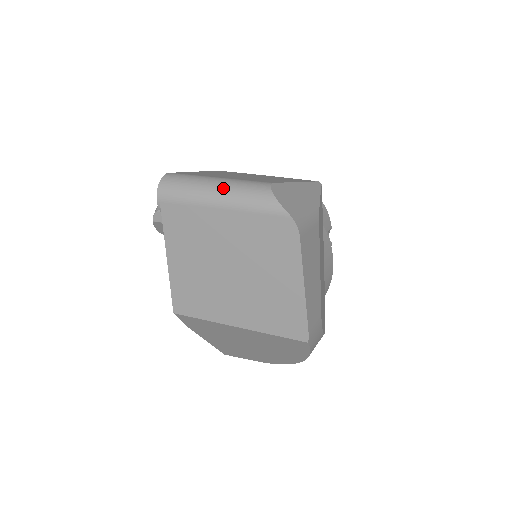
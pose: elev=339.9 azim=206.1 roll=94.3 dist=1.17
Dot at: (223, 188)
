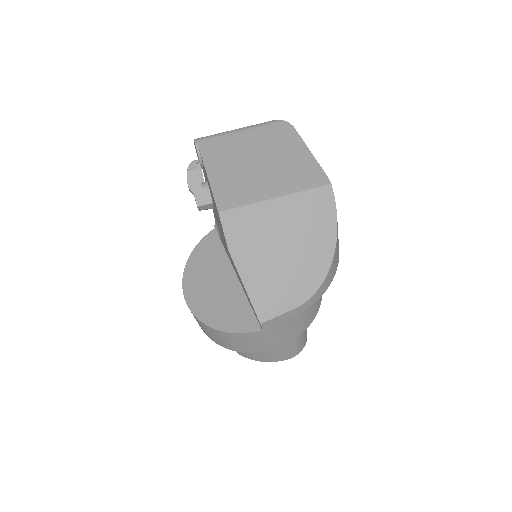
Dot at: occluded
